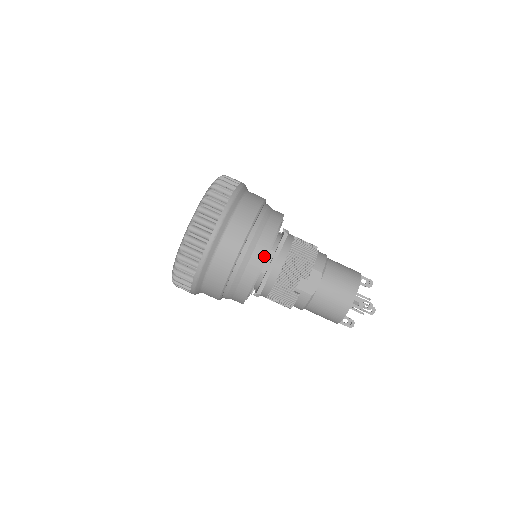
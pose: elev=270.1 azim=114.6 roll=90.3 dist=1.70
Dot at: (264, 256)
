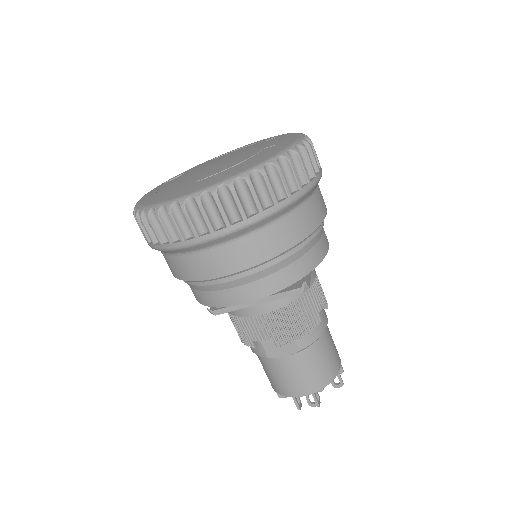
Dot at: (251, 300)
